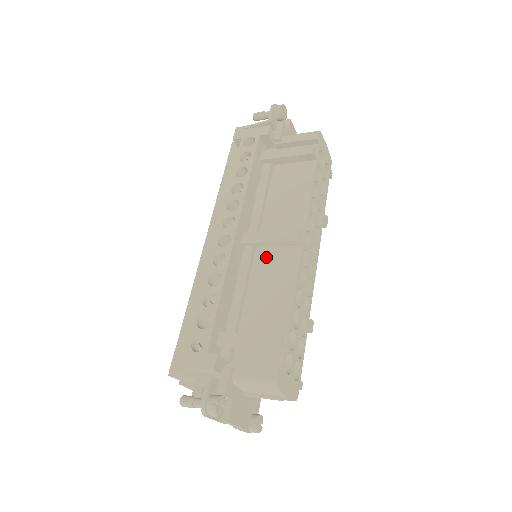
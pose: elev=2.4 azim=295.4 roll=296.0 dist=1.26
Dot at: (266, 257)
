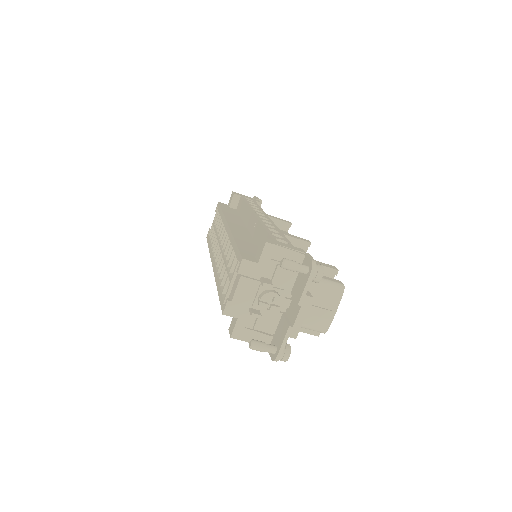
Dot at: occluded
